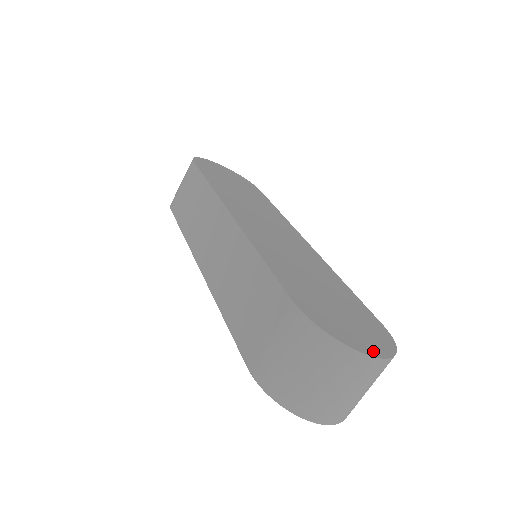
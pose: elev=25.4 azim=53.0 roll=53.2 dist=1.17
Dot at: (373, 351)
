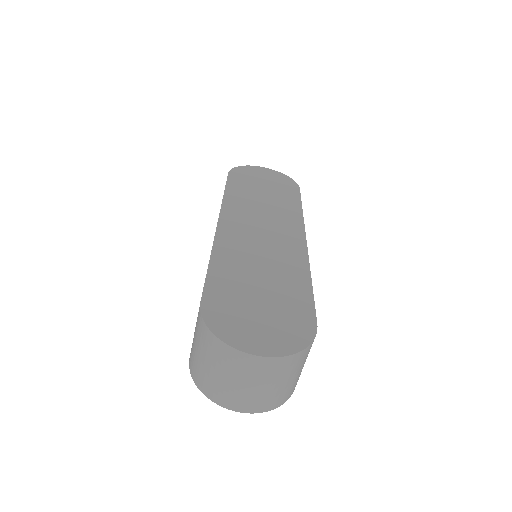
Dot at: (259, 349)
